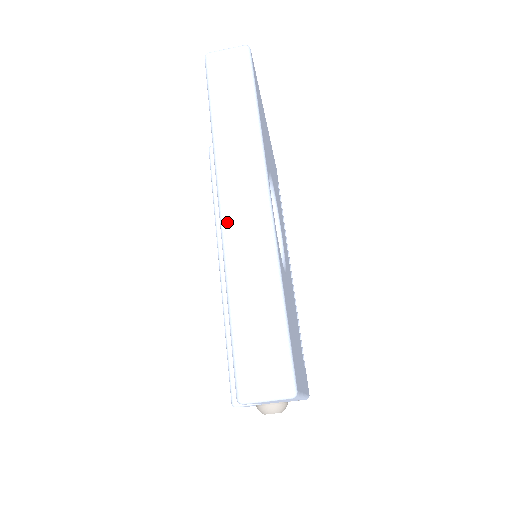
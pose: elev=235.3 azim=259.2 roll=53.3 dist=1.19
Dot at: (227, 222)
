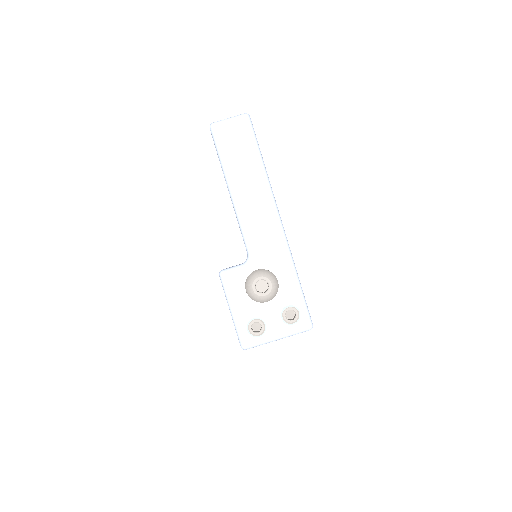
Dot at: occluded
